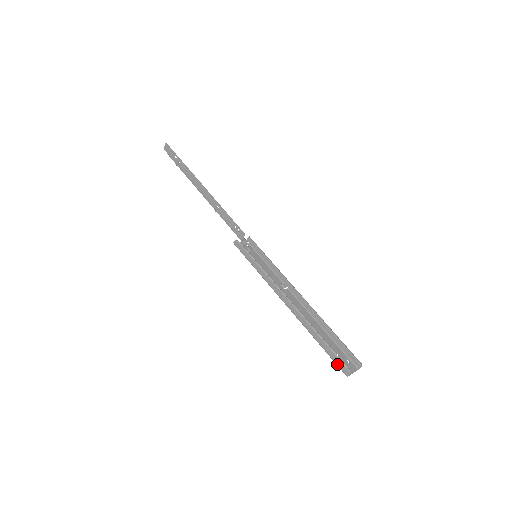
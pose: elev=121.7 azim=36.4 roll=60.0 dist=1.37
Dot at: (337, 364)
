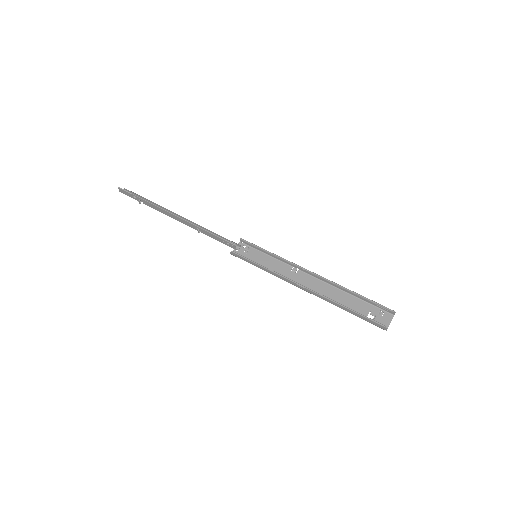
Dot at: (373, 324)
